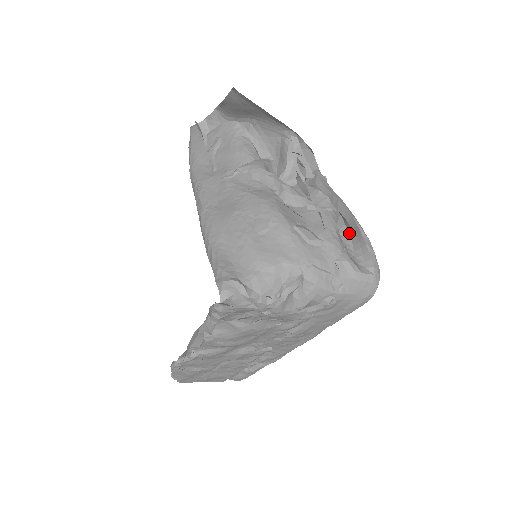
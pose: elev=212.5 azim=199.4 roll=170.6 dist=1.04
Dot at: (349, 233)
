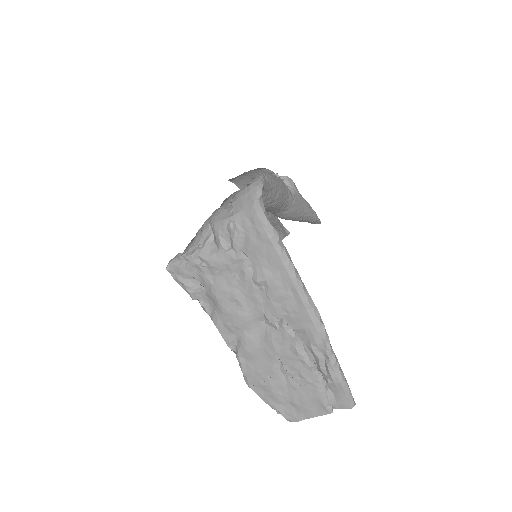
Dot at: occluded
